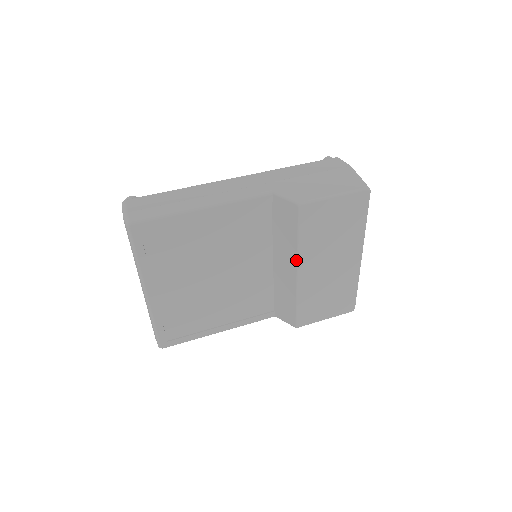
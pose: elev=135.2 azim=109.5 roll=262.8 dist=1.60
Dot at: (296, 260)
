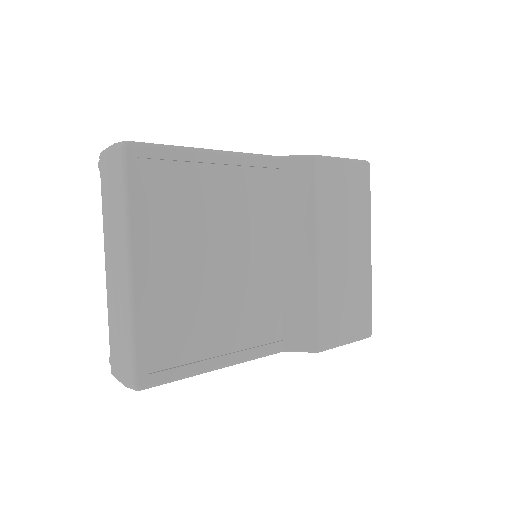
Dot at: (314, 235)
